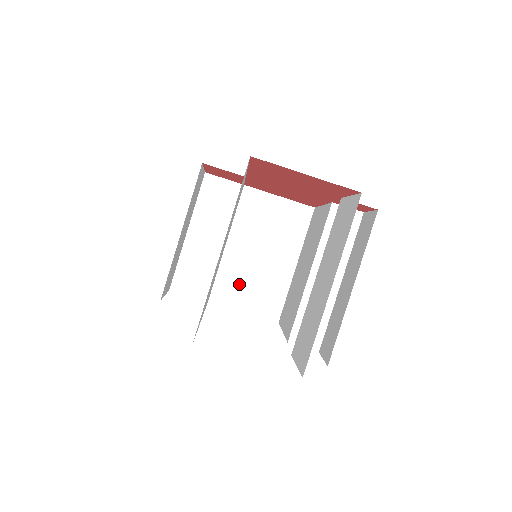
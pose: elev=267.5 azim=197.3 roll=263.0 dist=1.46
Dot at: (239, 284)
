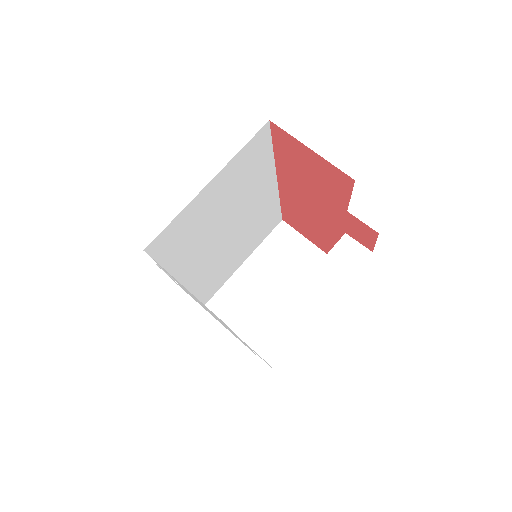
Dot at: (238, 303)
